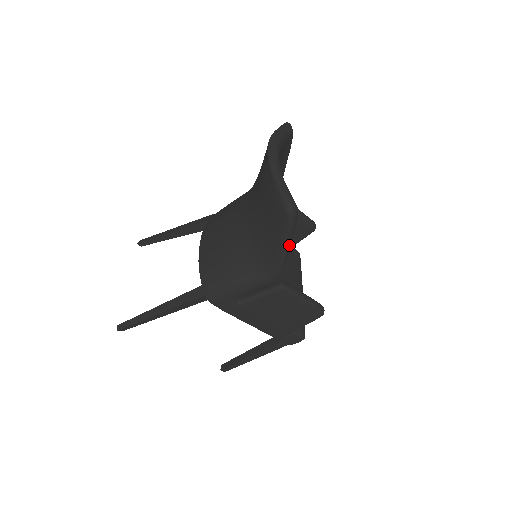
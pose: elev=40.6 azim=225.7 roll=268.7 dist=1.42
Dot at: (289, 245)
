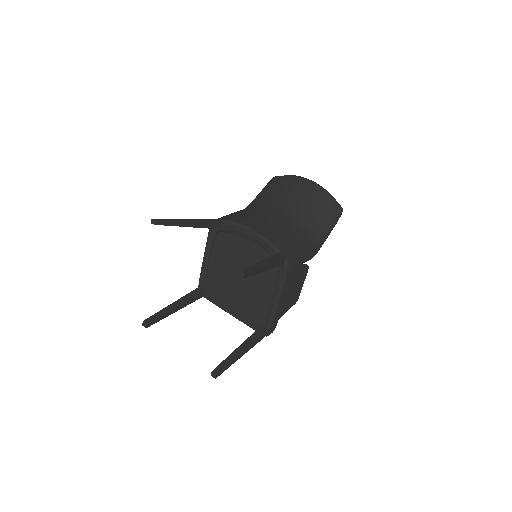
Dot at: (330, 232)
